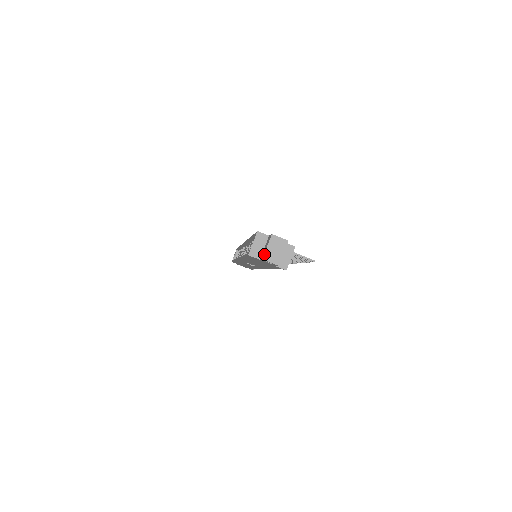
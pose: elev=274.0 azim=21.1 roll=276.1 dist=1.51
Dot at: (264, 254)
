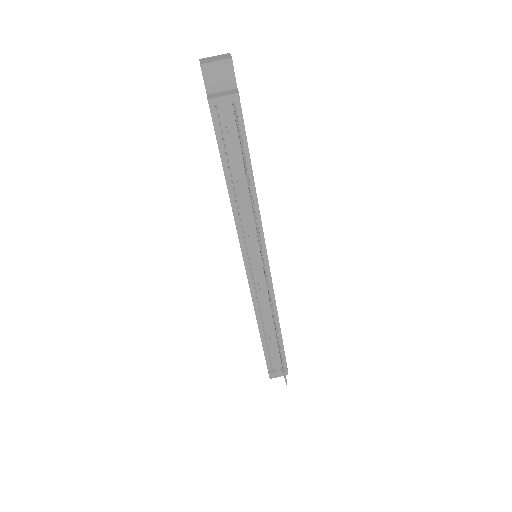
Dot at: (206, 58)
